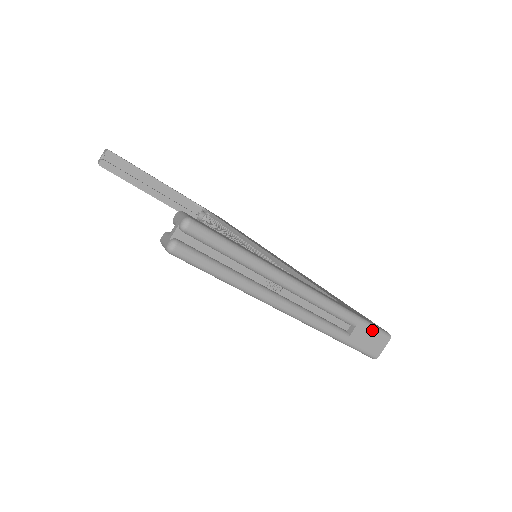
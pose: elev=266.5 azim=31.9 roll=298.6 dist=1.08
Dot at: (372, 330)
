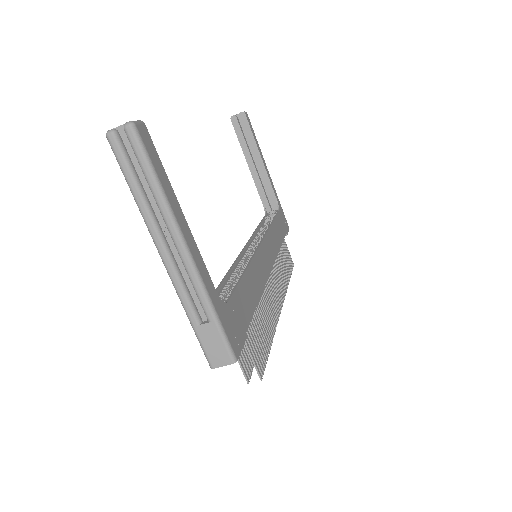
Dot at: (221, 340)
